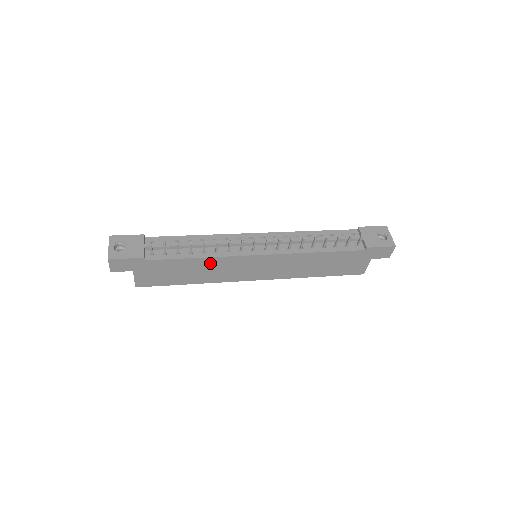
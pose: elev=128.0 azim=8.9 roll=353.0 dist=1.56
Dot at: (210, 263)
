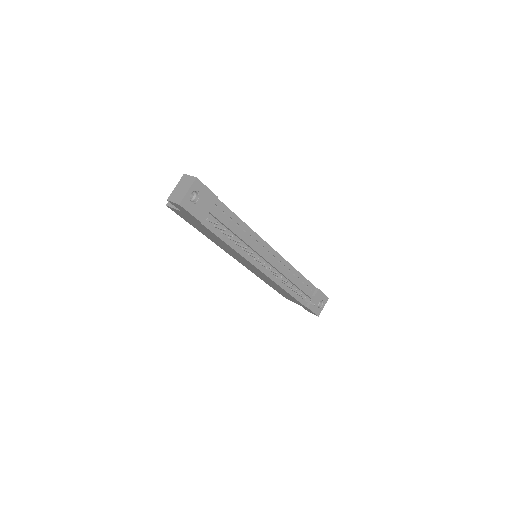
Dot at: (231, 249)
